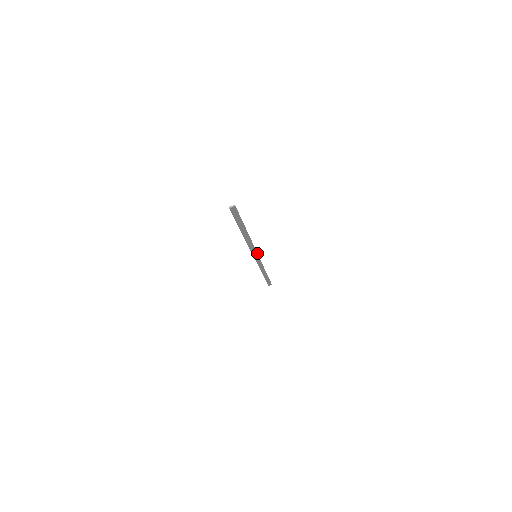
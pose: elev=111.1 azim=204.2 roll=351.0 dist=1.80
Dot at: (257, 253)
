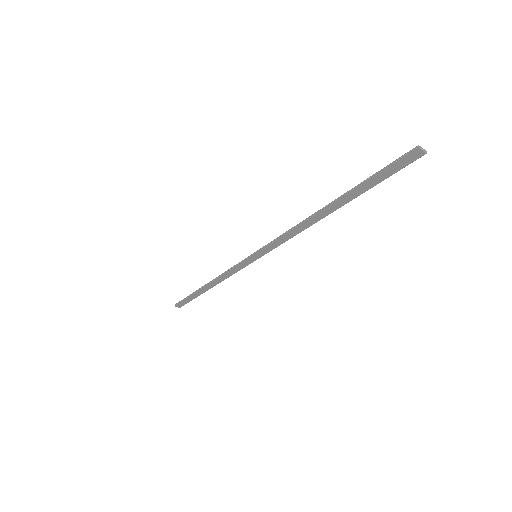
Dot at: occluded
